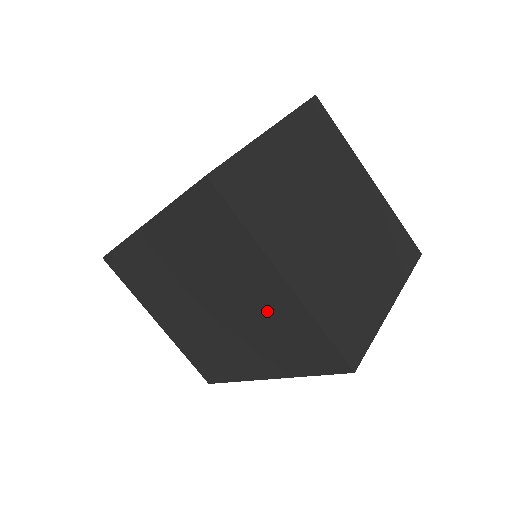
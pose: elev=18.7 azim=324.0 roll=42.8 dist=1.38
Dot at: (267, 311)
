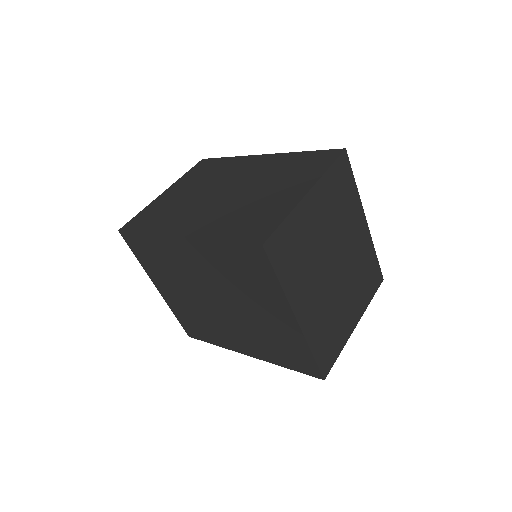
Dot at: (271, 327)
